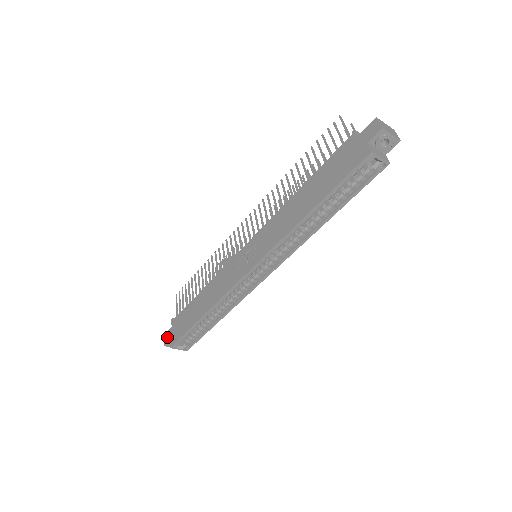
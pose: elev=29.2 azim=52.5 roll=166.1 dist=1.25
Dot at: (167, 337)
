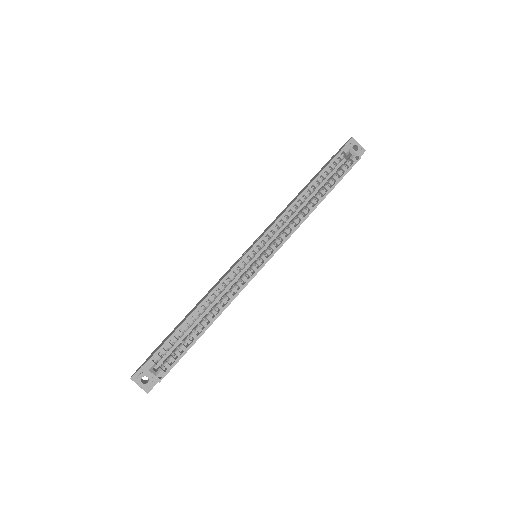
Dot at: (137, 369)
